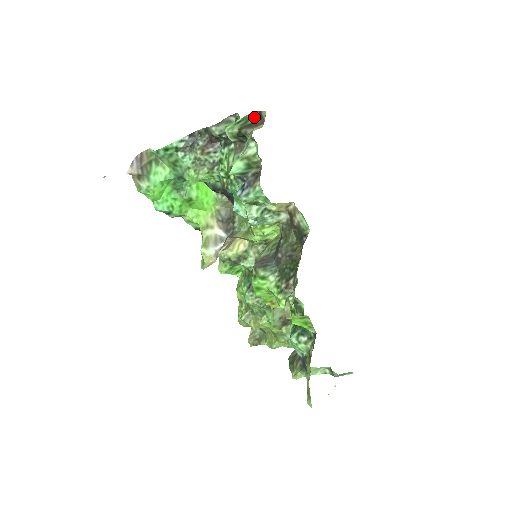
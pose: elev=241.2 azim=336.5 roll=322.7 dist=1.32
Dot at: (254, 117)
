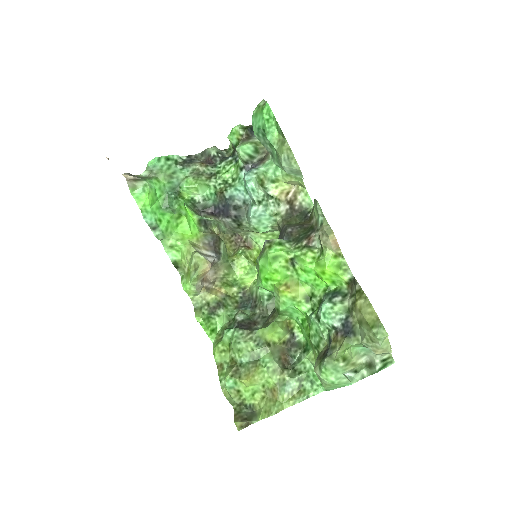
Dot at: occluded
